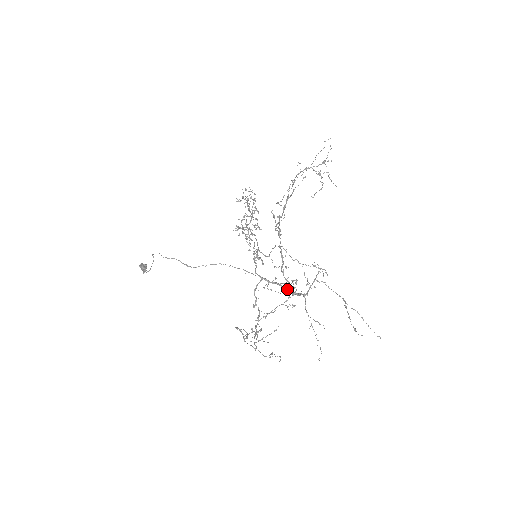
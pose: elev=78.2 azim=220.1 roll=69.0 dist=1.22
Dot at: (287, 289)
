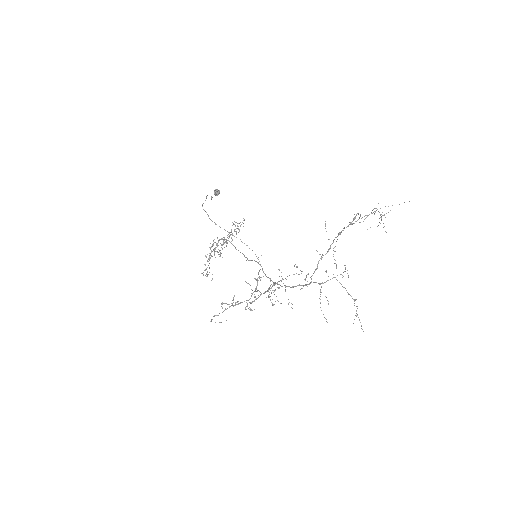
Dot at: occluded
